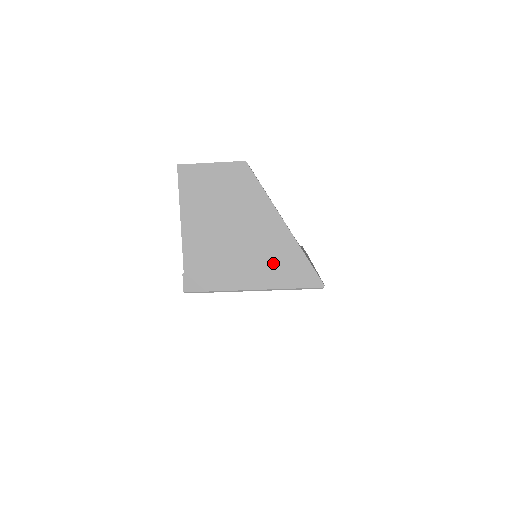
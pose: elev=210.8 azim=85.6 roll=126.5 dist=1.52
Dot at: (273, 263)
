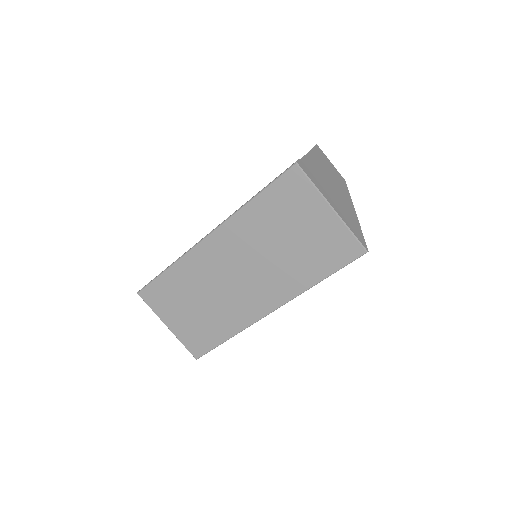
Dot at: (346, 214)
